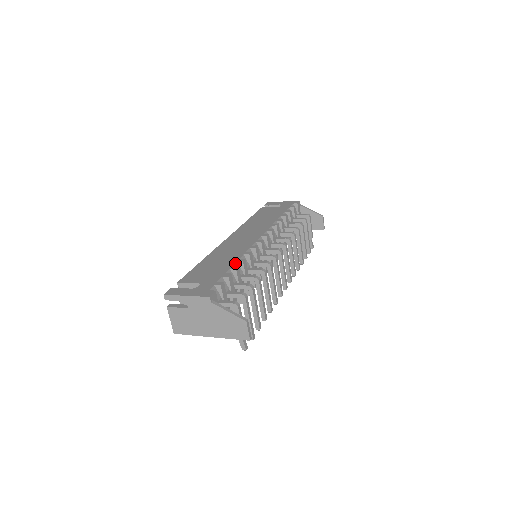
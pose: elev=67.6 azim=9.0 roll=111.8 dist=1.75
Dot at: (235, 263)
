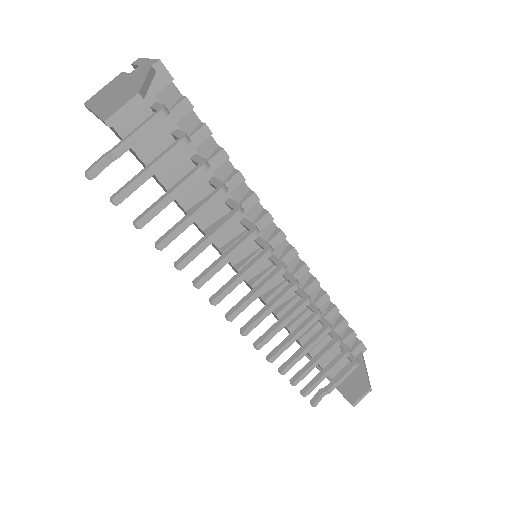
Dot at: (231, 163)
